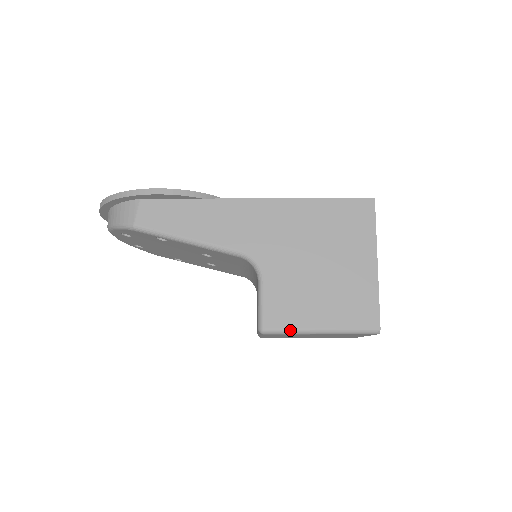
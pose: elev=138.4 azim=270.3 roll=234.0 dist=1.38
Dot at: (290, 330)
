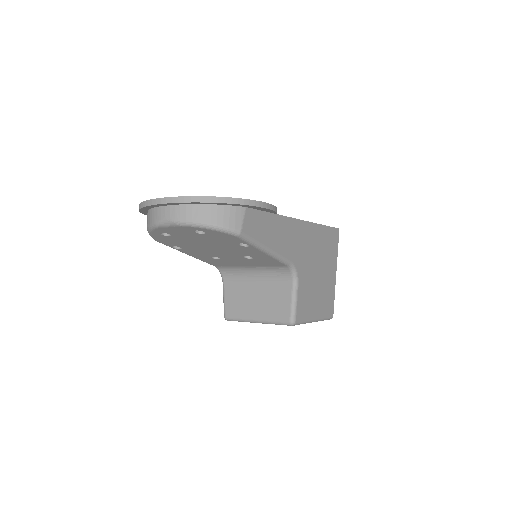
Dot at: (305, 321)
